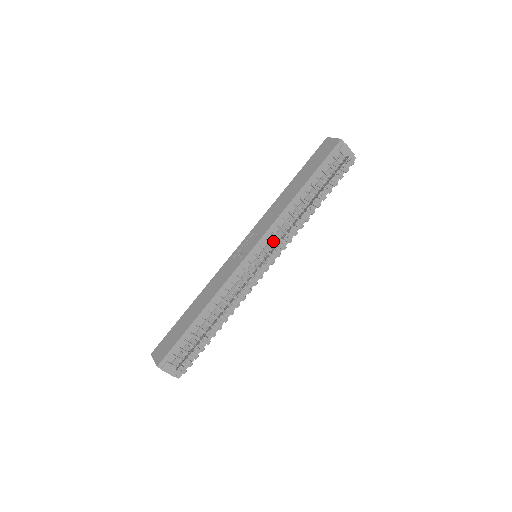
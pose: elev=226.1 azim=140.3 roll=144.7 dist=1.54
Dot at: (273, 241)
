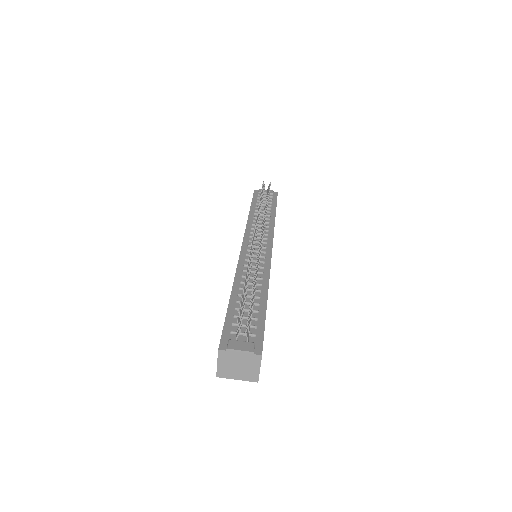
Dot at: occluded
